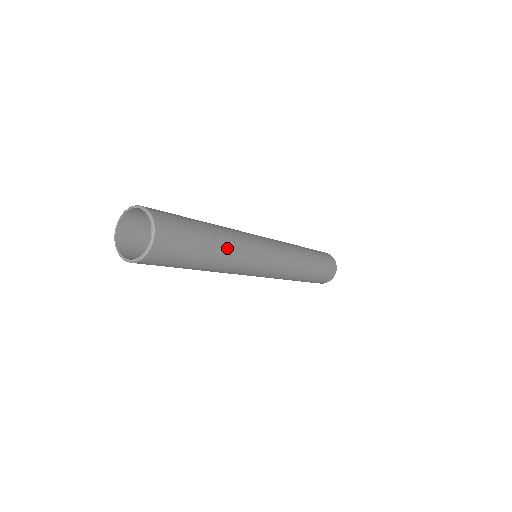
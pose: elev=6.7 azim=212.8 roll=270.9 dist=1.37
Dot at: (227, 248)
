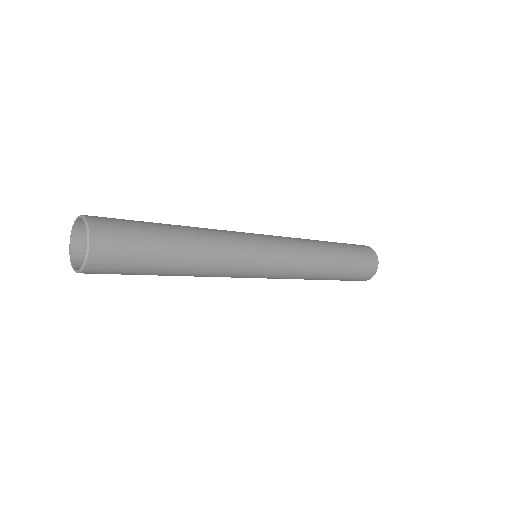
Dot at: (196, 243)
